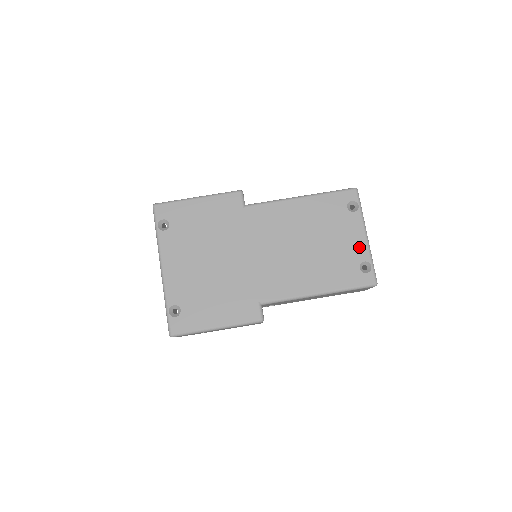
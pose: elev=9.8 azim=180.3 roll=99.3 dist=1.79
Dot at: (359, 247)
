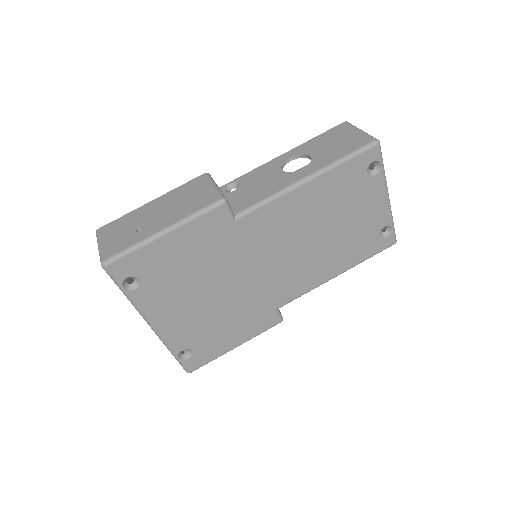
Dot at: (380, 214)
